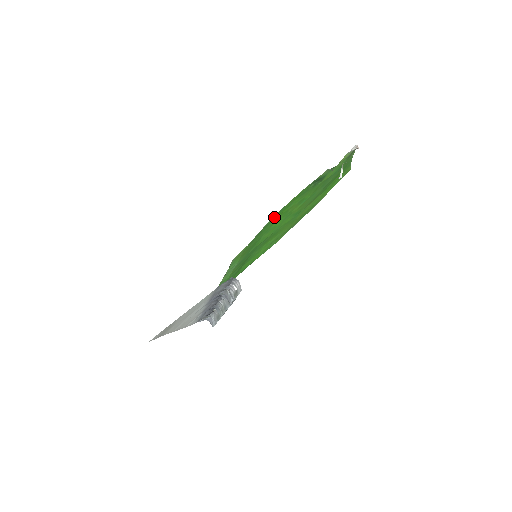
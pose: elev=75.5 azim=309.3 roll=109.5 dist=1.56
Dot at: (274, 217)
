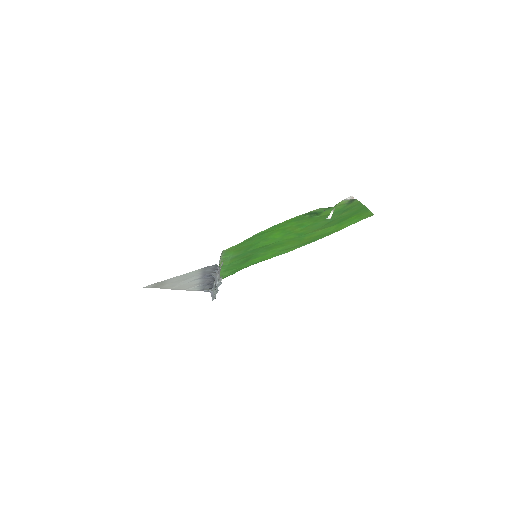
Dot at: (267, 230)
